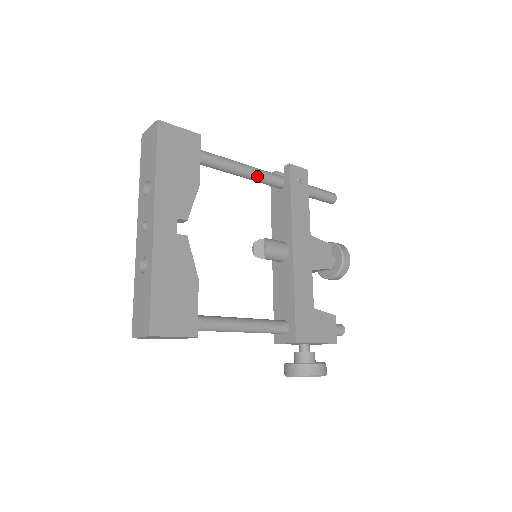
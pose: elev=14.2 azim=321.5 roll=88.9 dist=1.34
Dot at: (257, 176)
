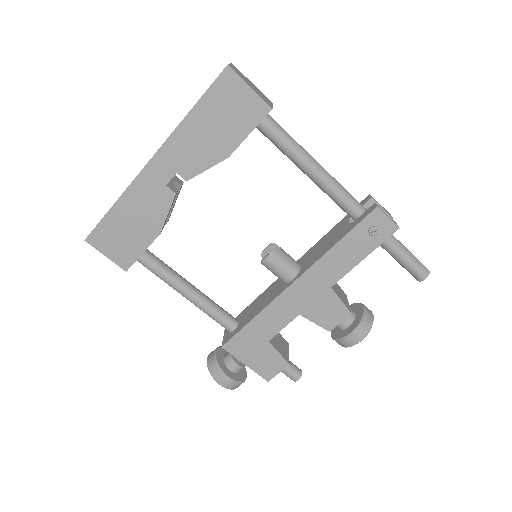
Dot at: (325, 190)
